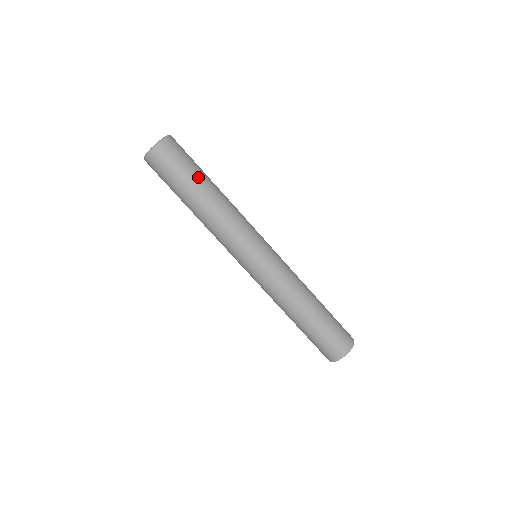
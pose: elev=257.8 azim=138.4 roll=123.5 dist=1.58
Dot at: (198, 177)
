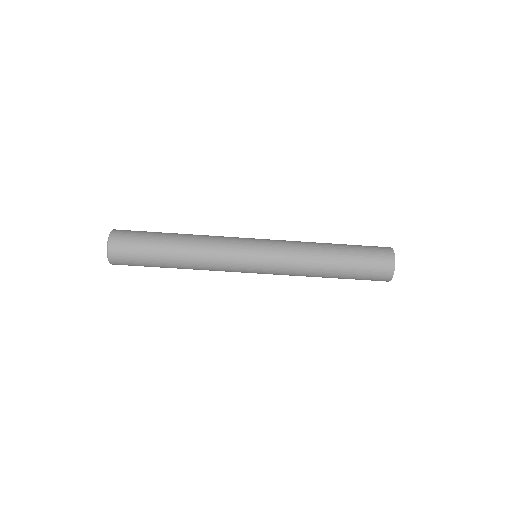
Dot at: (157, 250)
